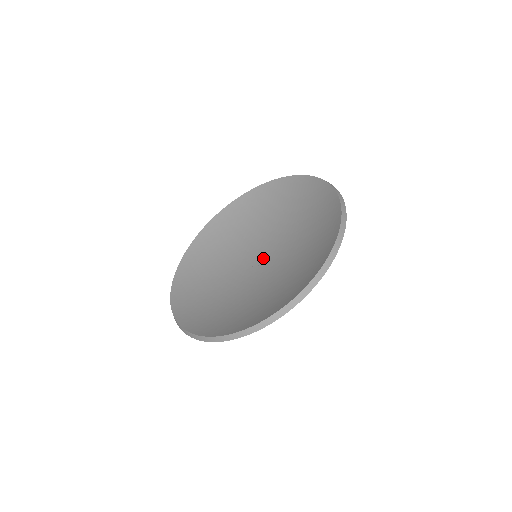
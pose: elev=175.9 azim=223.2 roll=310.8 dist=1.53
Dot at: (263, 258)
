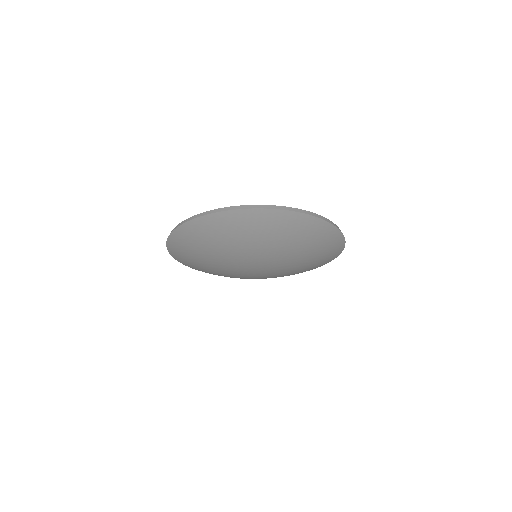
Dot at: occluded
